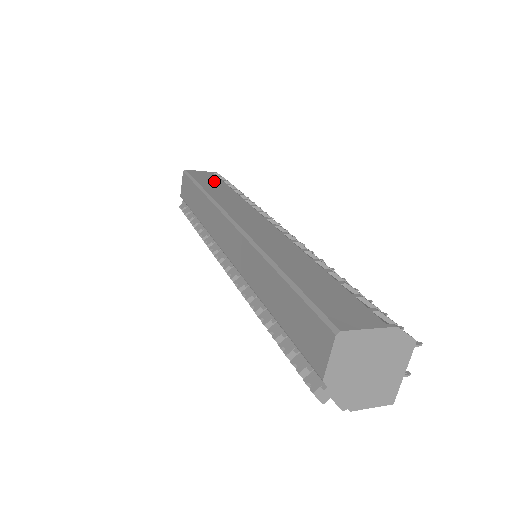
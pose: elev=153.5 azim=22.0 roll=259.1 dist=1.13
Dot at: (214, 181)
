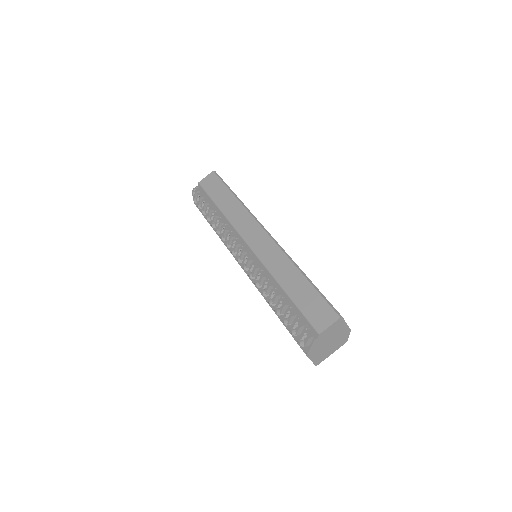
Dot at: occluded
